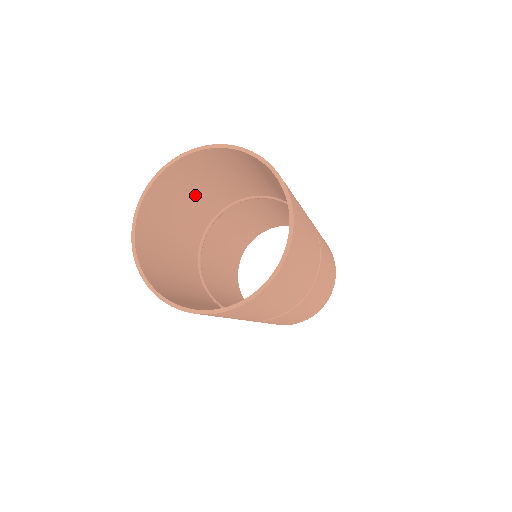
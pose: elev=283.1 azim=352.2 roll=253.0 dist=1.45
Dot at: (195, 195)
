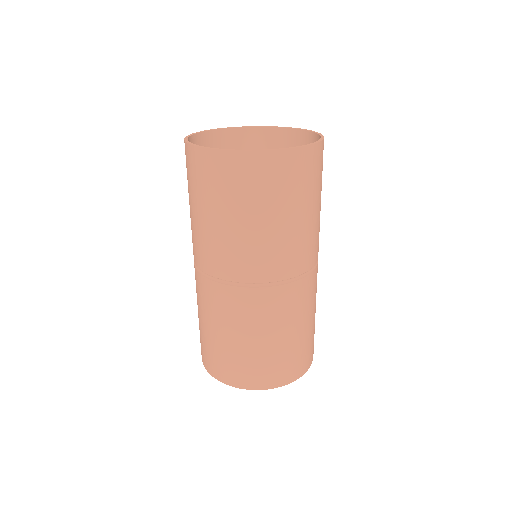
Dot at: occluded
